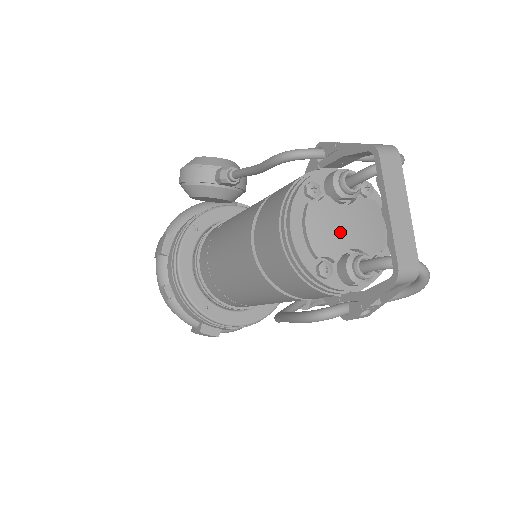
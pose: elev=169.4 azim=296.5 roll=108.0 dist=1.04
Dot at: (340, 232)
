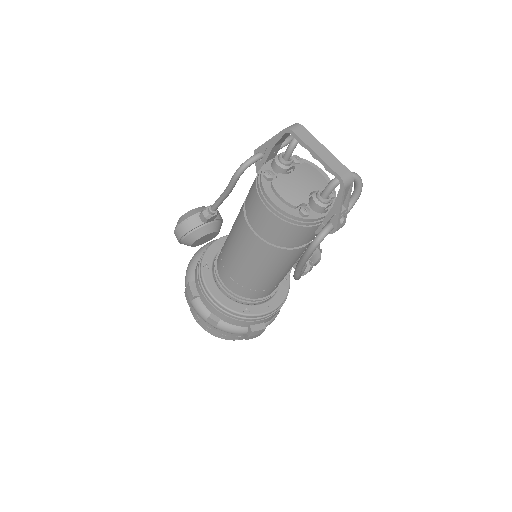
Dot at: (299, 187)
